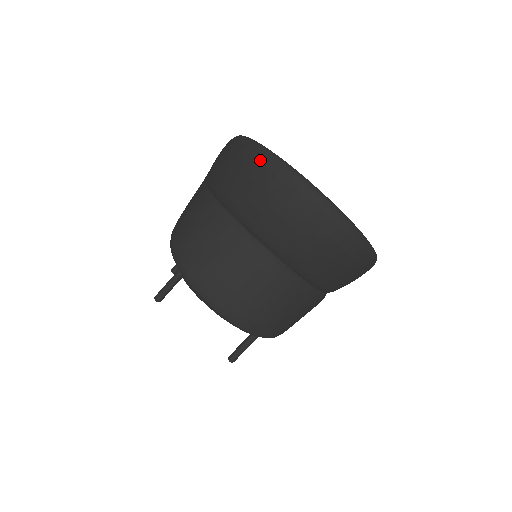
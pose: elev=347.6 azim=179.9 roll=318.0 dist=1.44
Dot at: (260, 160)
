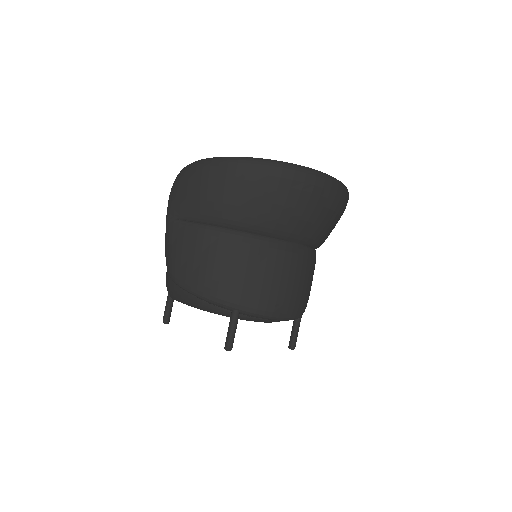
Dot at: (271, 173)
